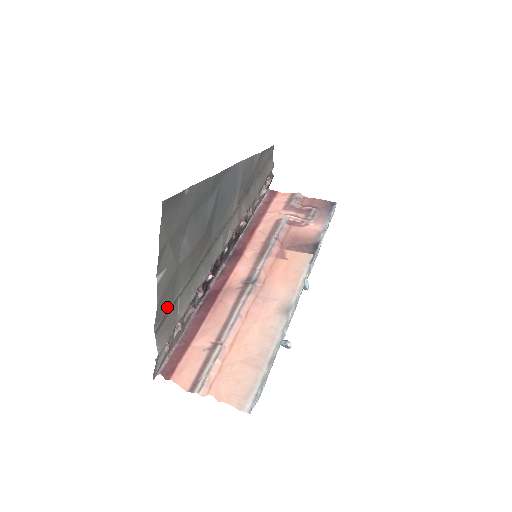
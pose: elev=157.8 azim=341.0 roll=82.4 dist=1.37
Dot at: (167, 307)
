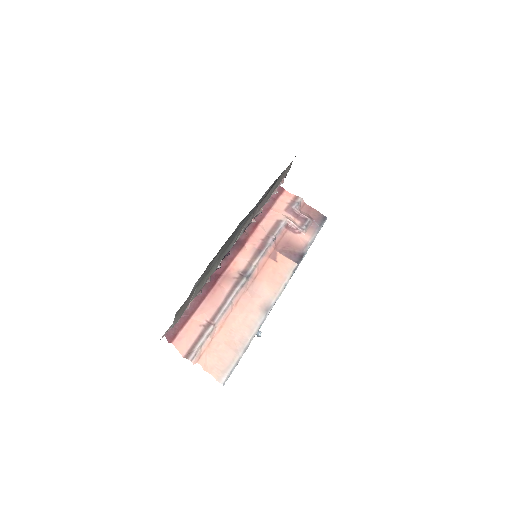
Dot at: occluded
